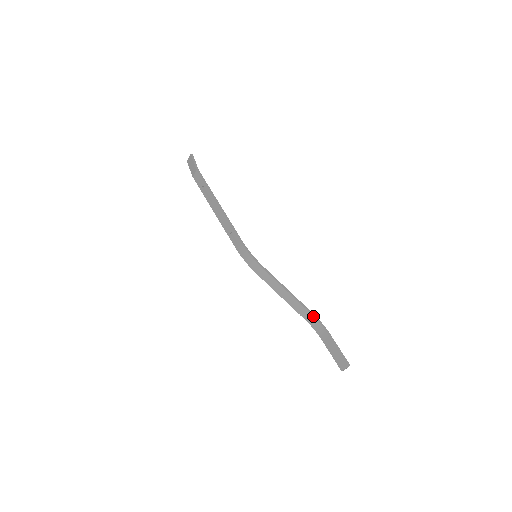
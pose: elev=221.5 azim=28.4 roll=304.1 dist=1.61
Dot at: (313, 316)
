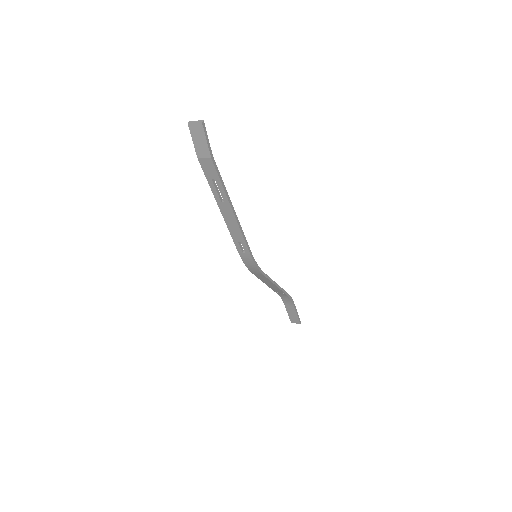
Dot at: (288, 296)
